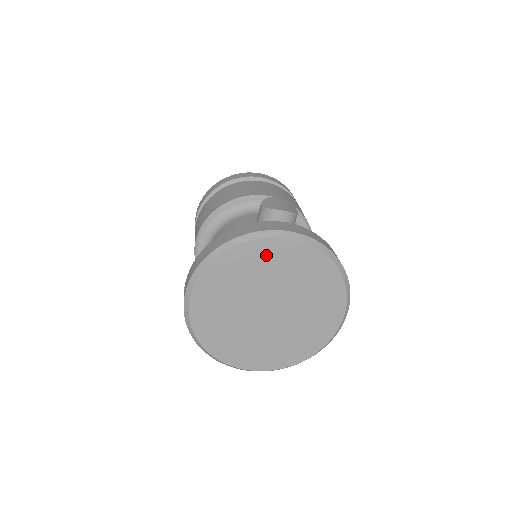
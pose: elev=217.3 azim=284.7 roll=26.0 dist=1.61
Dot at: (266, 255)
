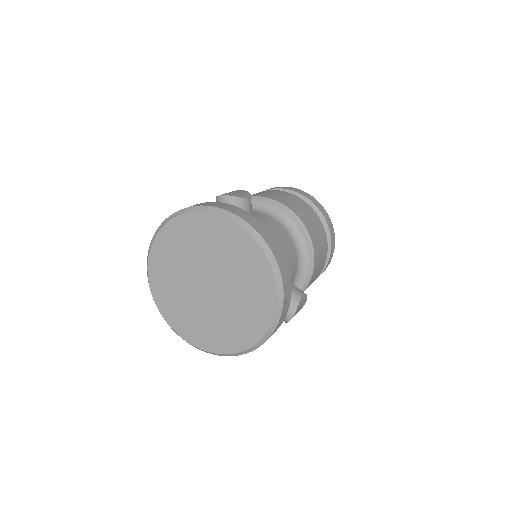
Dot at: (189, 230)
